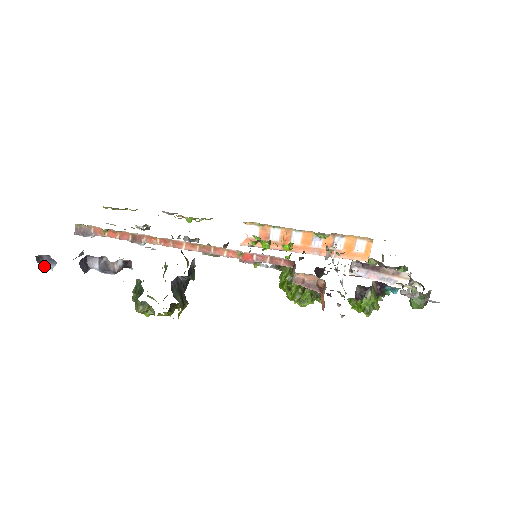
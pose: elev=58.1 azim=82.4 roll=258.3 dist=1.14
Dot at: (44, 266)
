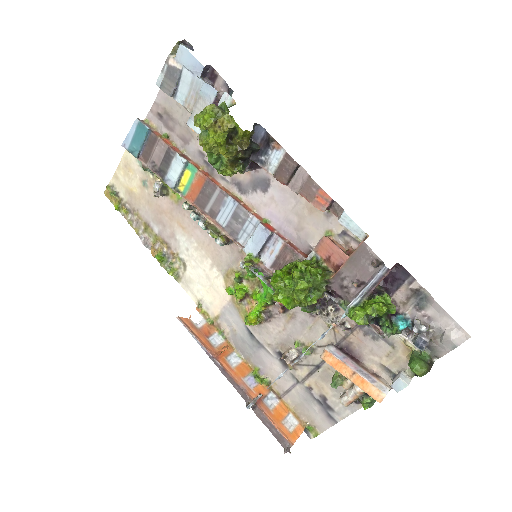
Dot at: (182, 44)
